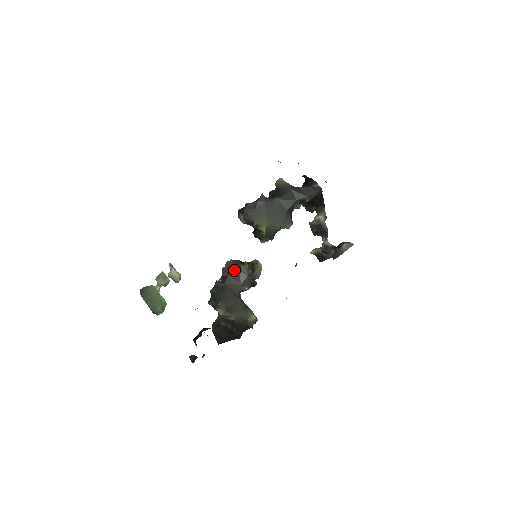
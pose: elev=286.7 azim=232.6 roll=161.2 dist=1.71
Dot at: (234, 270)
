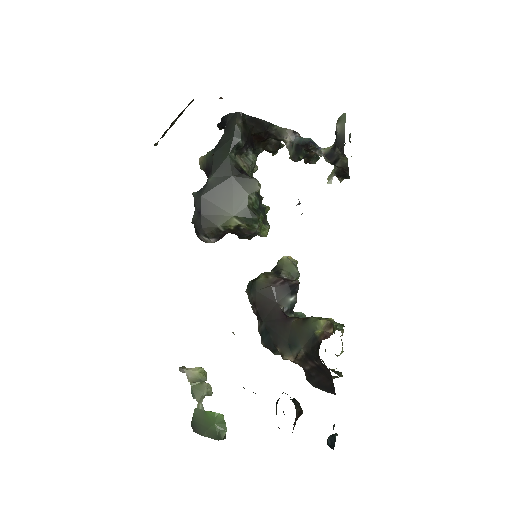
Dot at: (254, 297)
